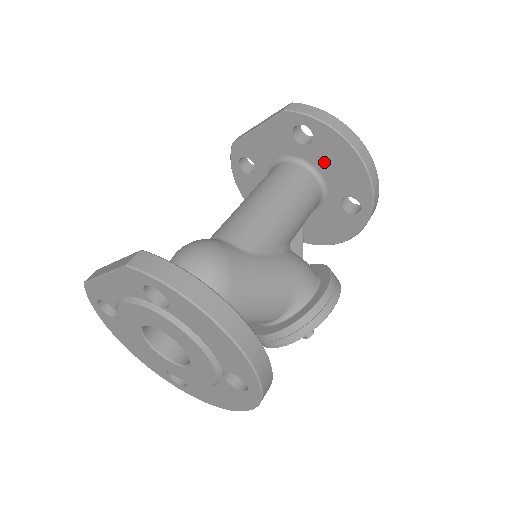
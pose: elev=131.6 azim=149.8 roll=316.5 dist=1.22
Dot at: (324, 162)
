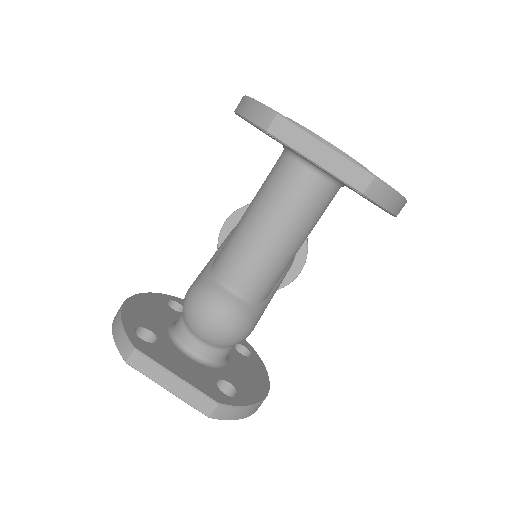
Dot at: occluded
